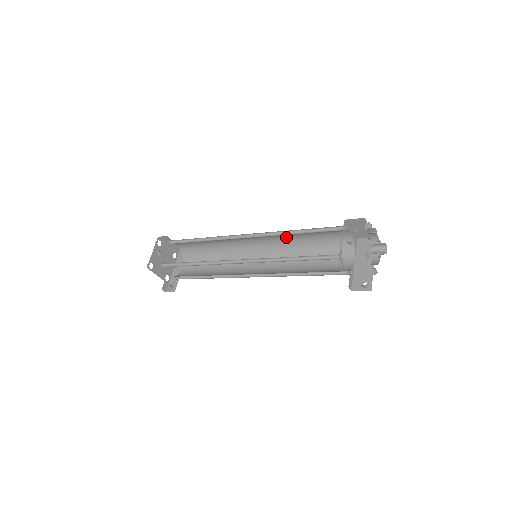
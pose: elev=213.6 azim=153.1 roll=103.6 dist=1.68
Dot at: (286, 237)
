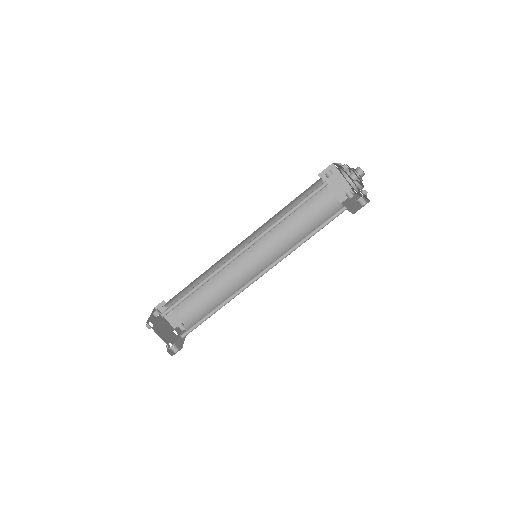
Dot at: (278, 231)
